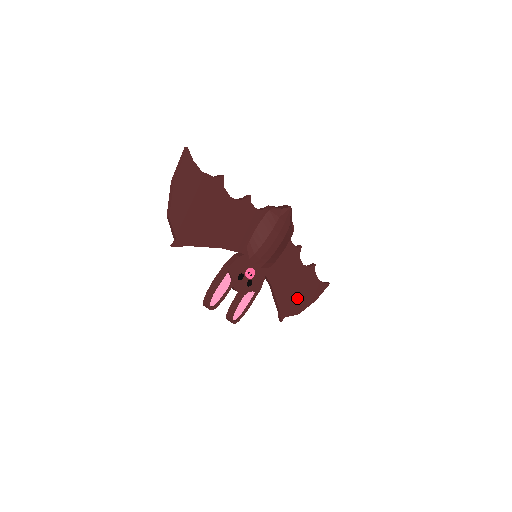
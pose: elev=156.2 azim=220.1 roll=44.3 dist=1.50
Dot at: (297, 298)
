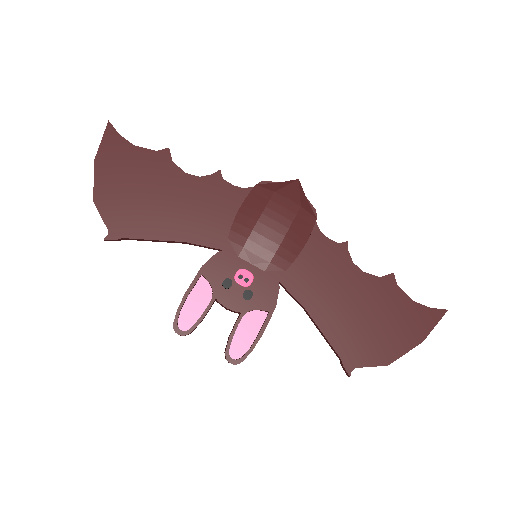
Dot at: (372, 333)
